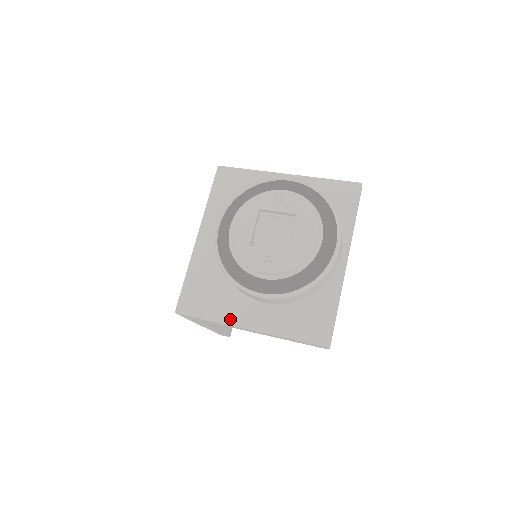
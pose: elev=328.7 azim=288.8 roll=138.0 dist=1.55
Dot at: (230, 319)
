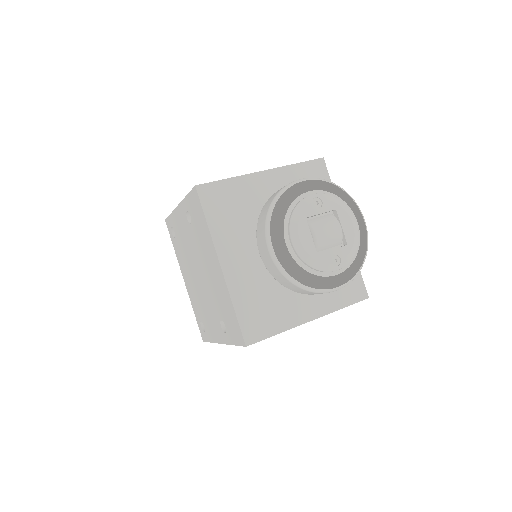
Dot at: (294, 321)
